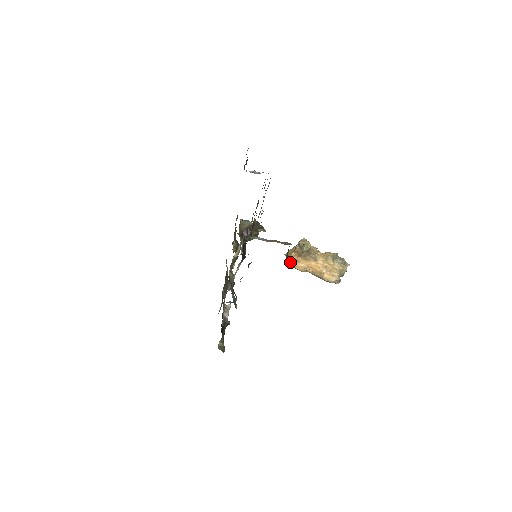
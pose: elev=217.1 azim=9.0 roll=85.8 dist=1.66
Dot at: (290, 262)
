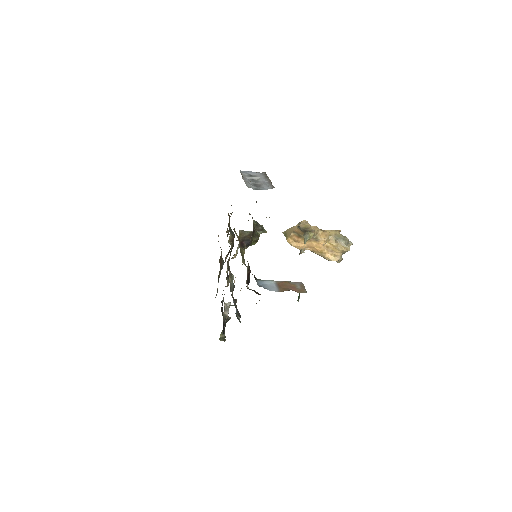
Dot at: (289, 242)
